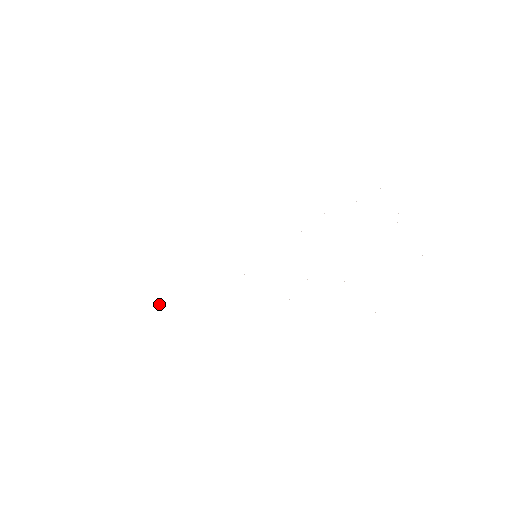
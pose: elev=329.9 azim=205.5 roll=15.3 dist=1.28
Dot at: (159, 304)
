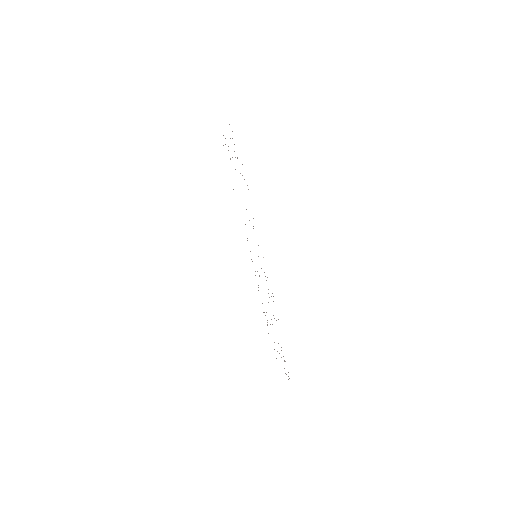
Dot at: occluded
